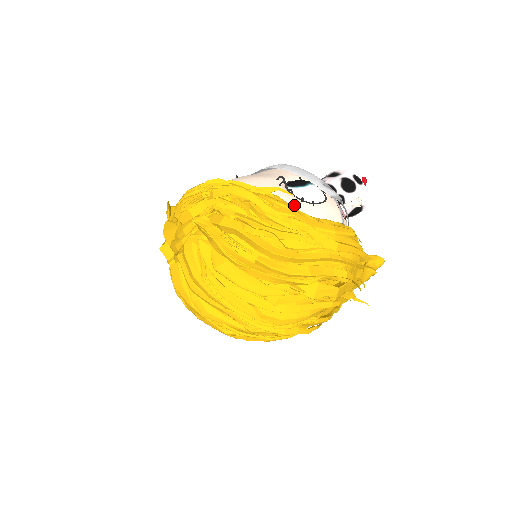
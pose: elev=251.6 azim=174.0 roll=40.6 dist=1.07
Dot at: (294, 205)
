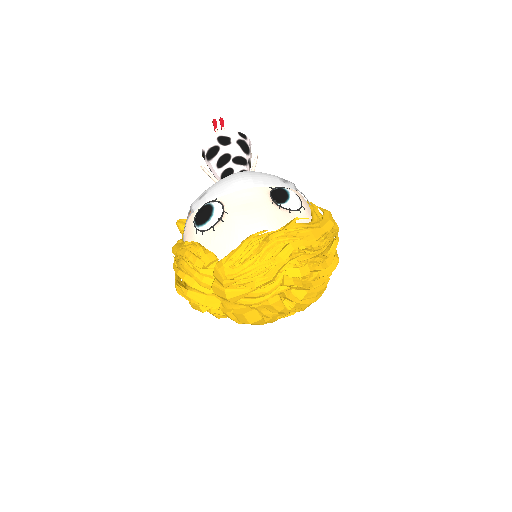
Dot at: (299, 219)
